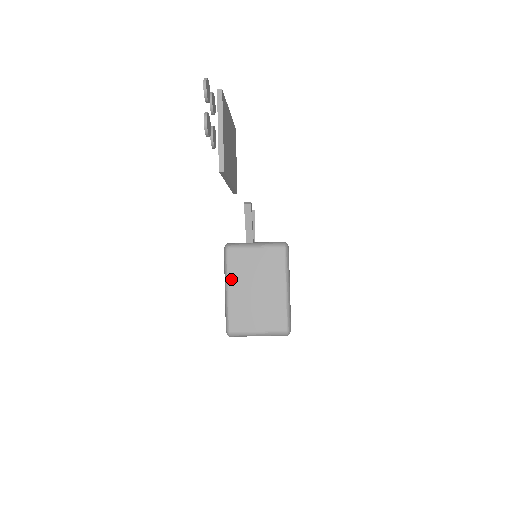
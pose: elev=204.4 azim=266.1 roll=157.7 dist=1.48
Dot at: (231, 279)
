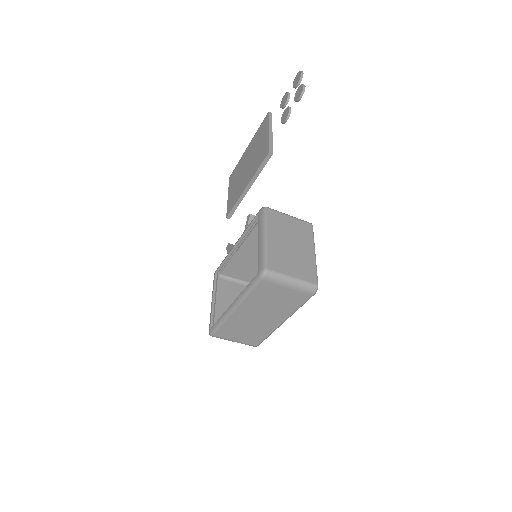
Dot at: (270, 229)
